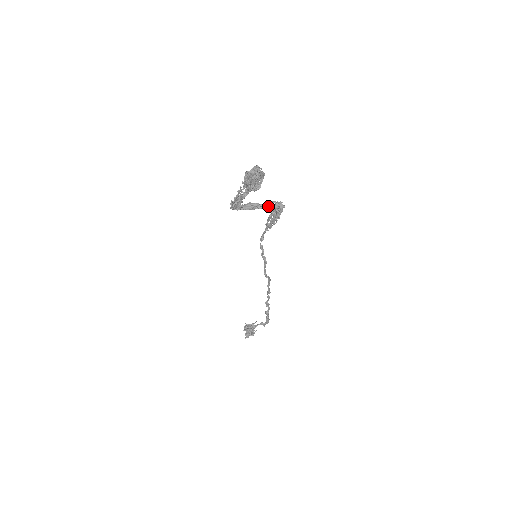
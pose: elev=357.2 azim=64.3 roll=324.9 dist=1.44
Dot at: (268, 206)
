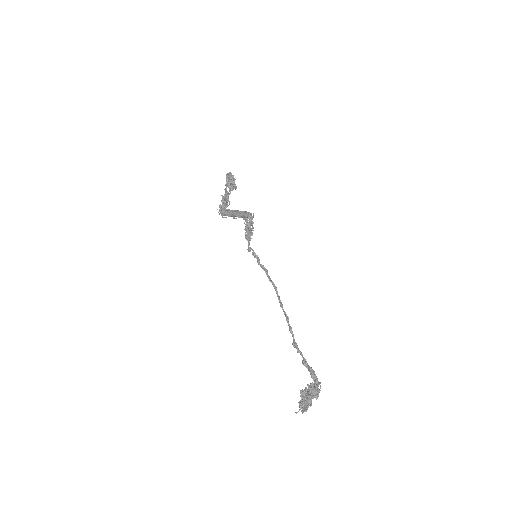
Dot at: (242, 216)
